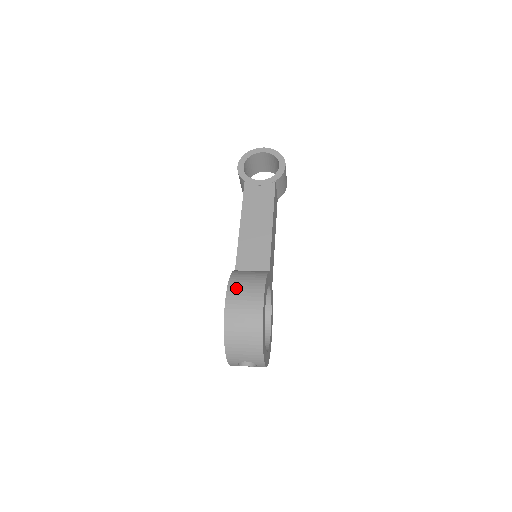
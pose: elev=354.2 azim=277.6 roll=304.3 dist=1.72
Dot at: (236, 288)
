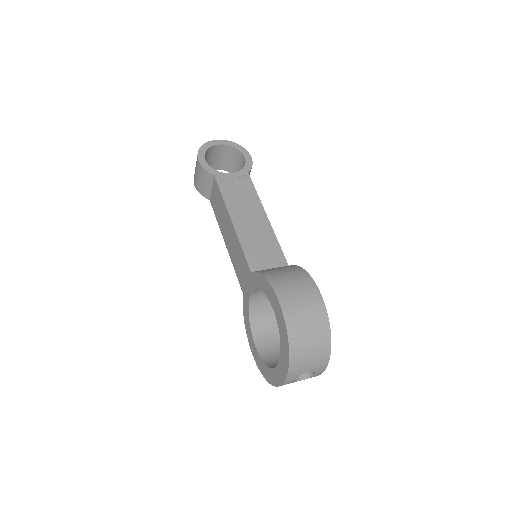
Dot at: (283, 285)
